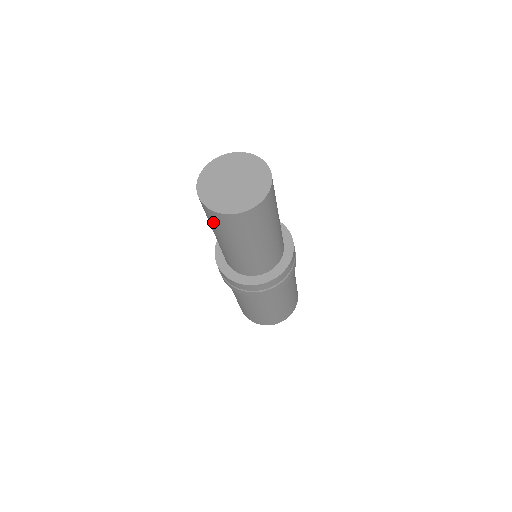
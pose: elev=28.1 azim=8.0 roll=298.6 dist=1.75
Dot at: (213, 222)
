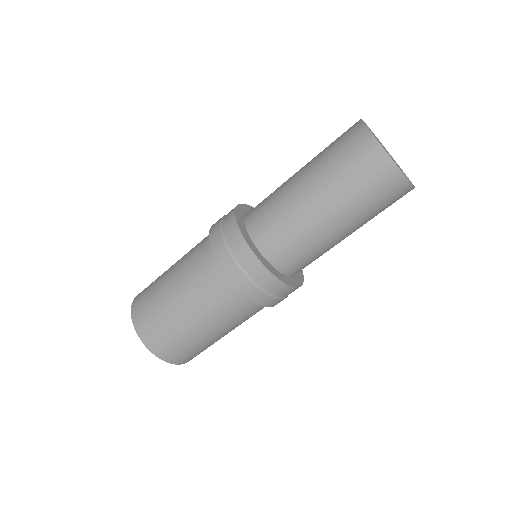
Dot at: (372, 189)
